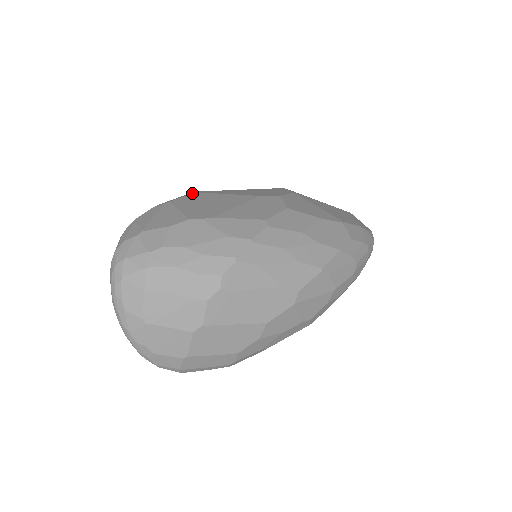
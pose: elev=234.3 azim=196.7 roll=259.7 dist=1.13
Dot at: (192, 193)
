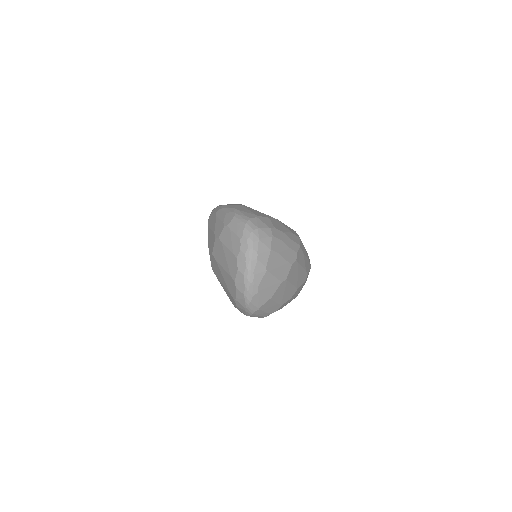
Dot at: occluded
